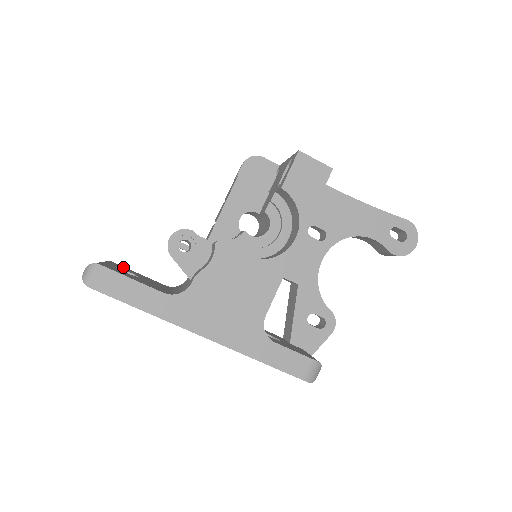
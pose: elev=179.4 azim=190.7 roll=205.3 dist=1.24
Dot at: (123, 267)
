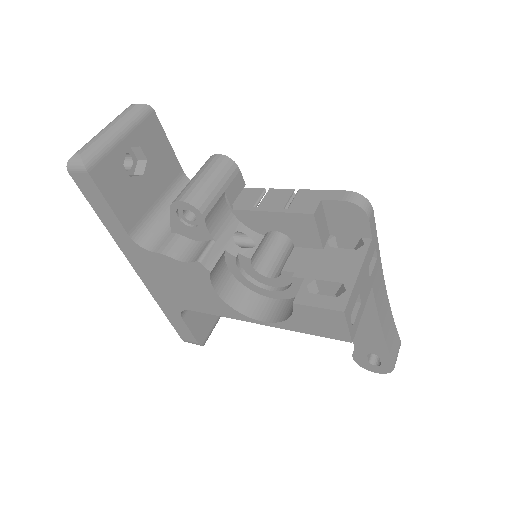
Dot at: (154, 130)
